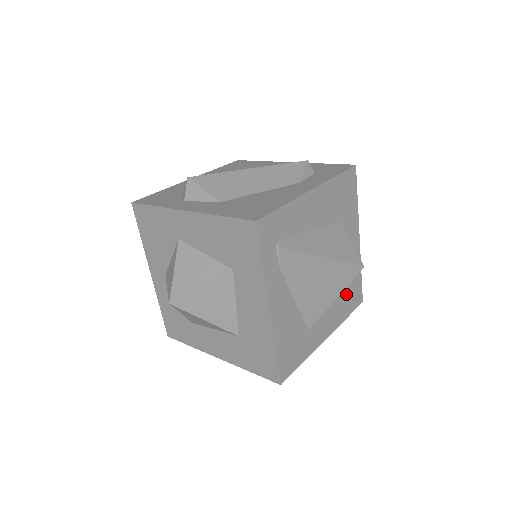
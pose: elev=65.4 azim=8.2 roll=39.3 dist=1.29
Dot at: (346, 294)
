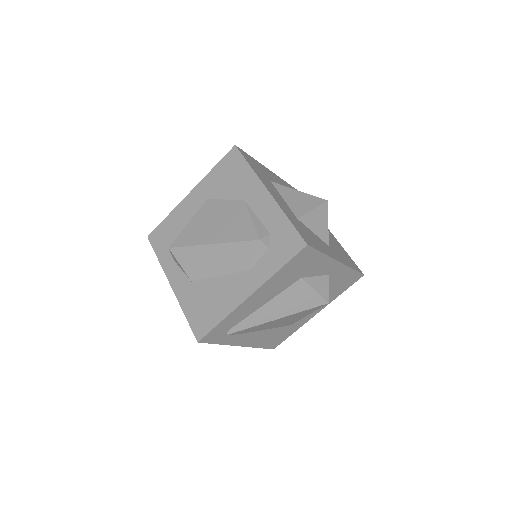
Dot at: (334, 289)
